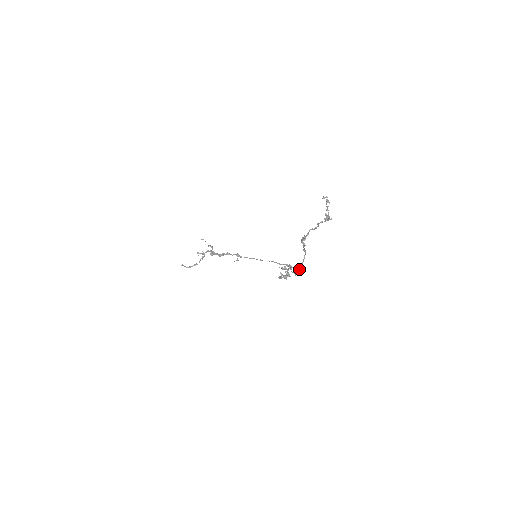
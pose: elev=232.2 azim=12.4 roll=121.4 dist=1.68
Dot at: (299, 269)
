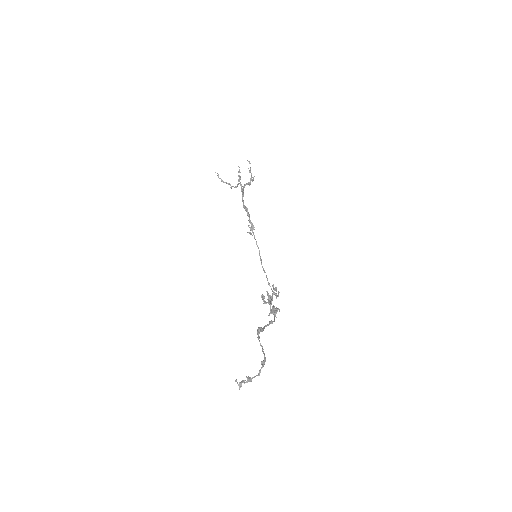
Dot at: (274, 314)
